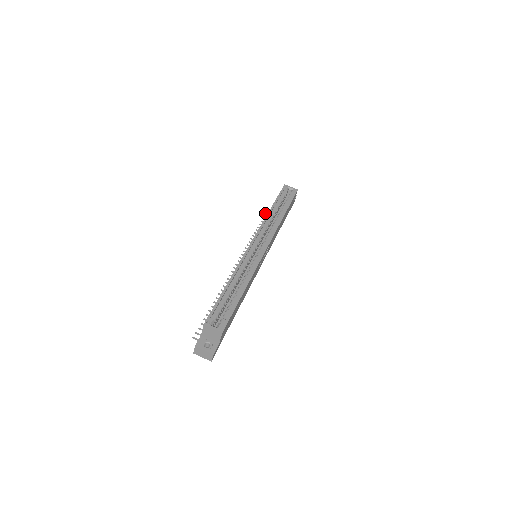
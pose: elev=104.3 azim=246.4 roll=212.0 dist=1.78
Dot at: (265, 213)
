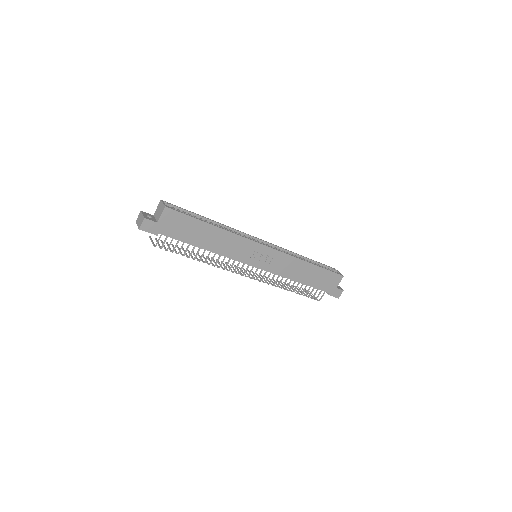
Dot at: (305, 289)
